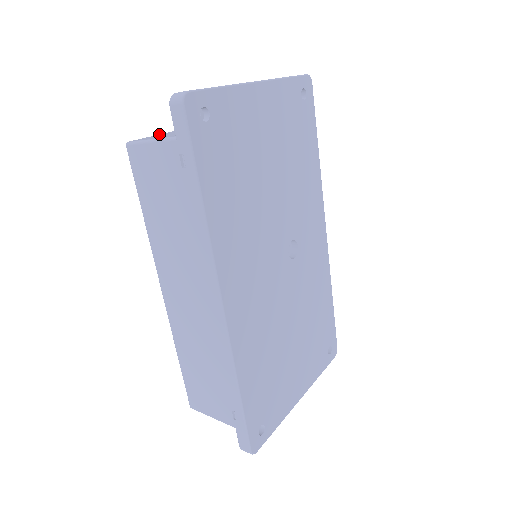
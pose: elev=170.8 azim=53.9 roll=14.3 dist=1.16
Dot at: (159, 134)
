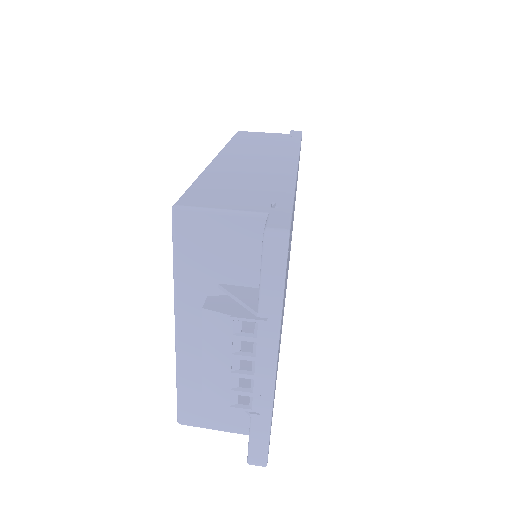
Dot at: (179, 391)
